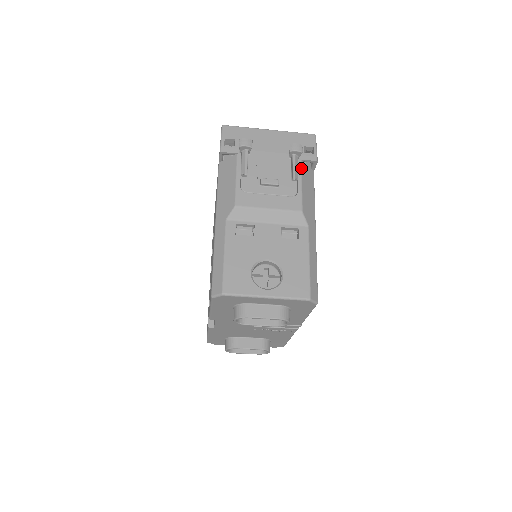
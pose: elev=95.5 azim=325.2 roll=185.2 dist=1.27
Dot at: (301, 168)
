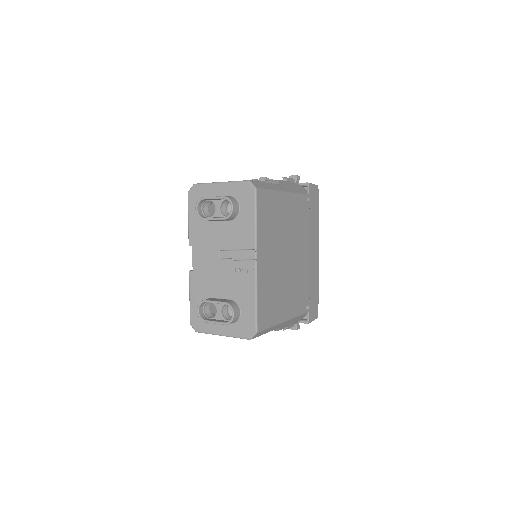
Dot at: (294, 183)
